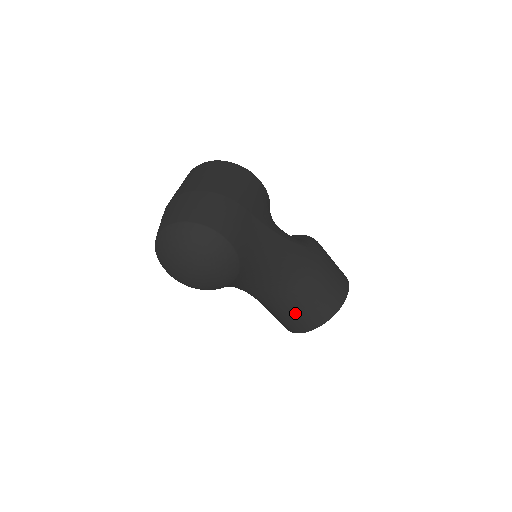
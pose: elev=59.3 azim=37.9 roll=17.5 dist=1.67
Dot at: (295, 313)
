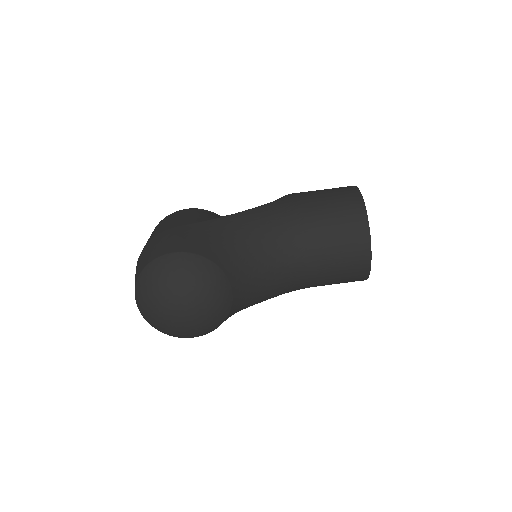
Dot at: (336, 252)
